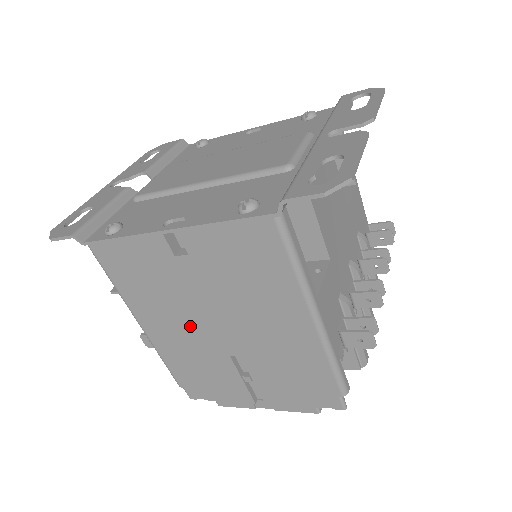
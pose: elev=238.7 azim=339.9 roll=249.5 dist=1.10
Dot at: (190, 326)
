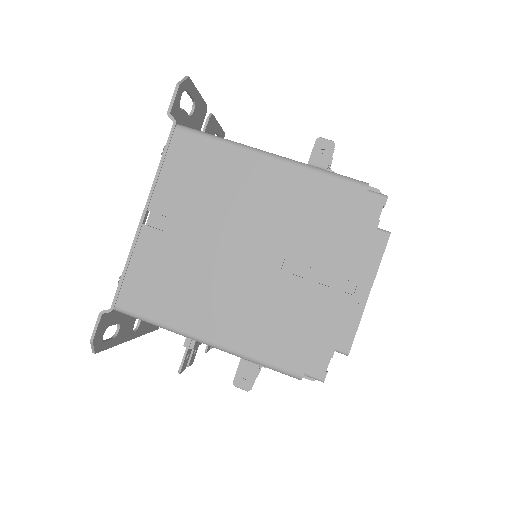
Dot at: (231, 283)
